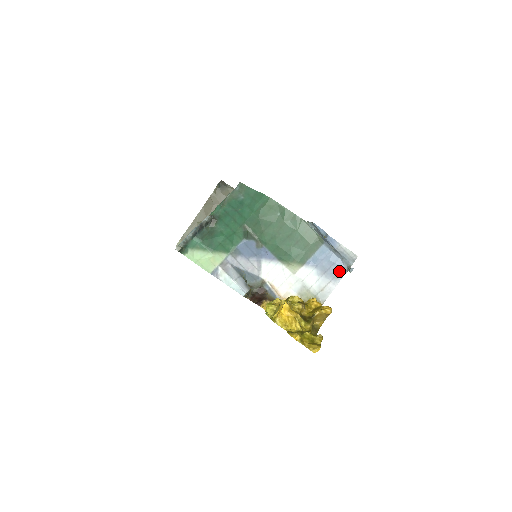
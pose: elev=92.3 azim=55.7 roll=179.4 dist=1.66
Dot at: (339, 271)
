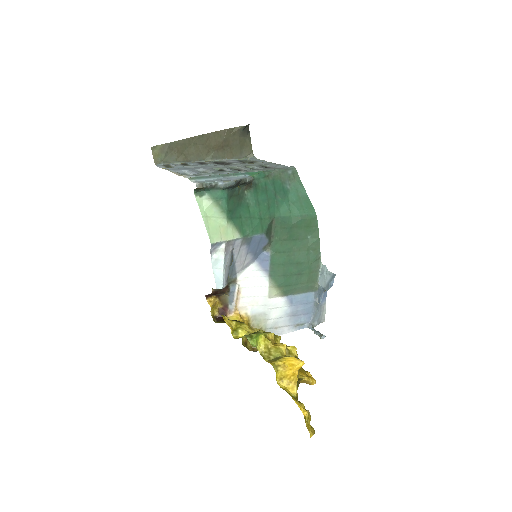
Dot at: (303, 323)
